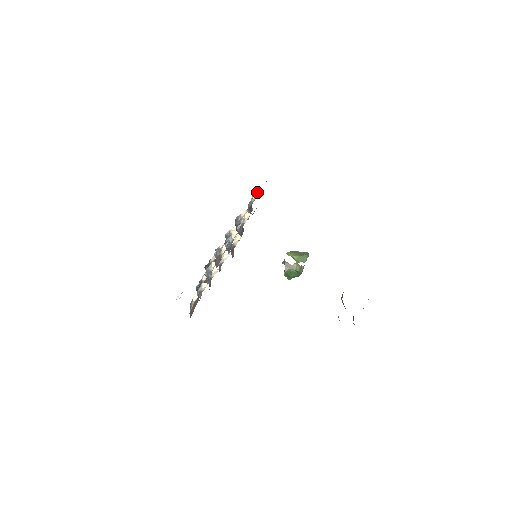
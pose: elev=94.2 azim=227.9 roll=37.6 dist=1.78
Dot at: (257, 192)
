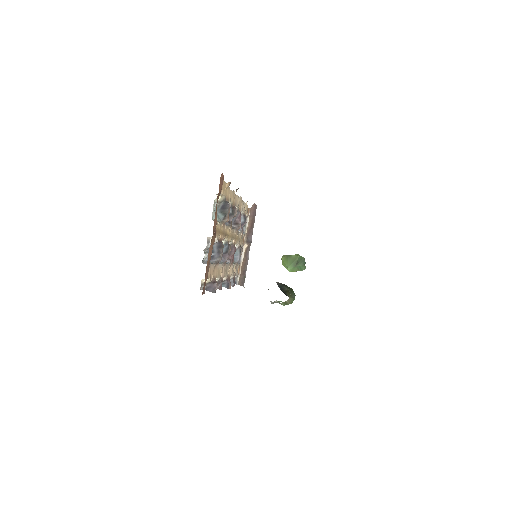
Dot at: occluded
